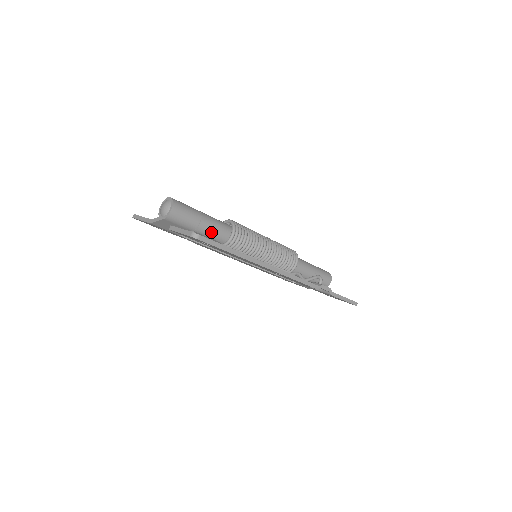
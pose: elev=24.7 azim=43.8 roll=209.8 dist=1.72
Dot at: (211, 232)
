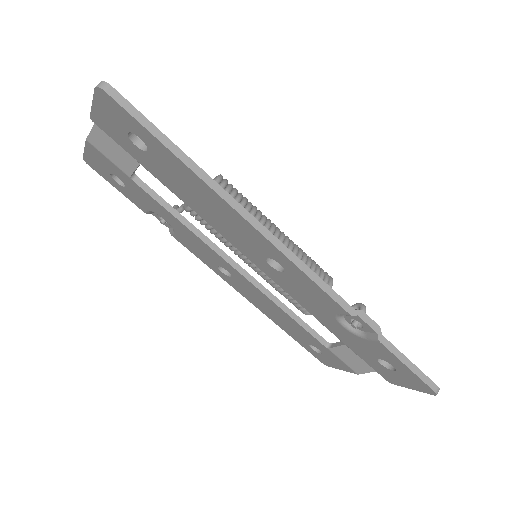
Dot at: occluded
